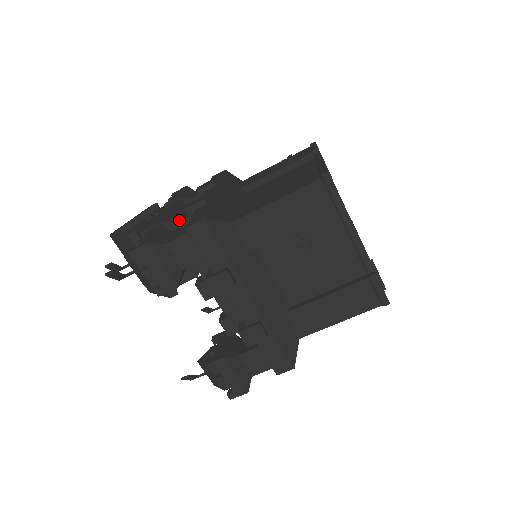
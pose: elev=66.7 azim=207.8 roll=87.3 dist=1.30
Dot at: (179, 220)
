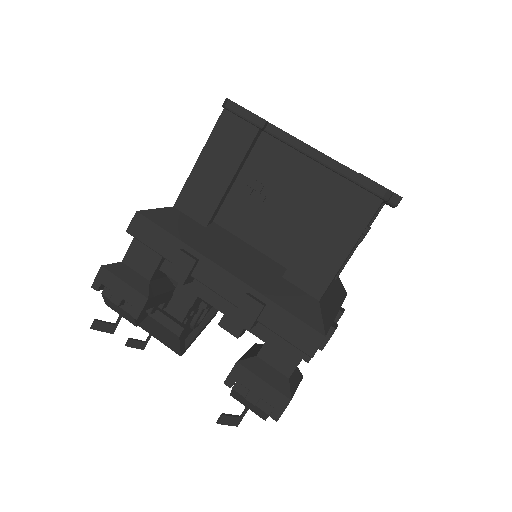
Dot at: occluded
